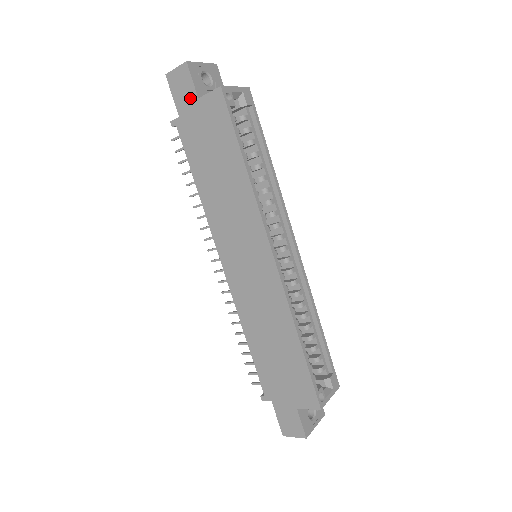
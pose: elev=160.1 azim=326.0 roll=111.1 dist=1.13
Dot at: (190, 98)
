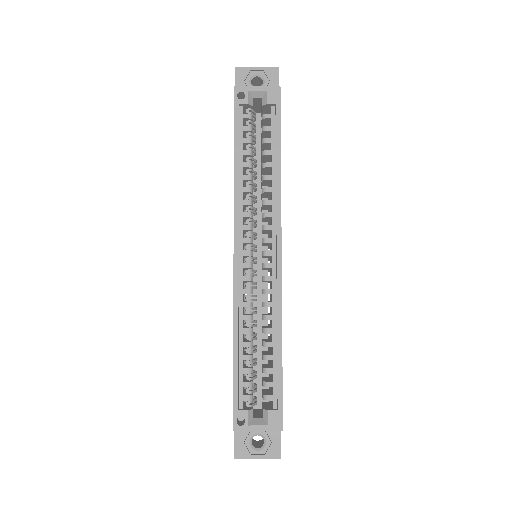
Dot at: occluded
